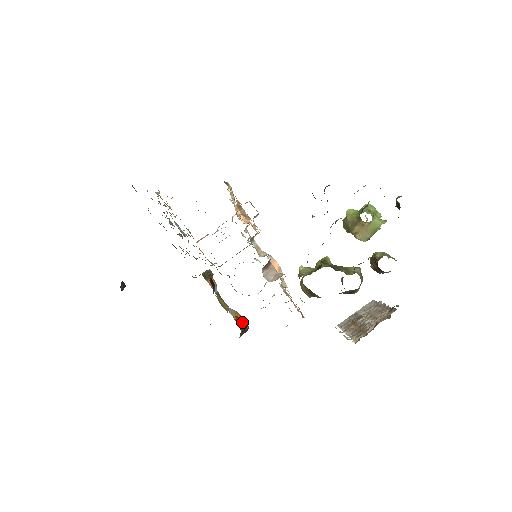
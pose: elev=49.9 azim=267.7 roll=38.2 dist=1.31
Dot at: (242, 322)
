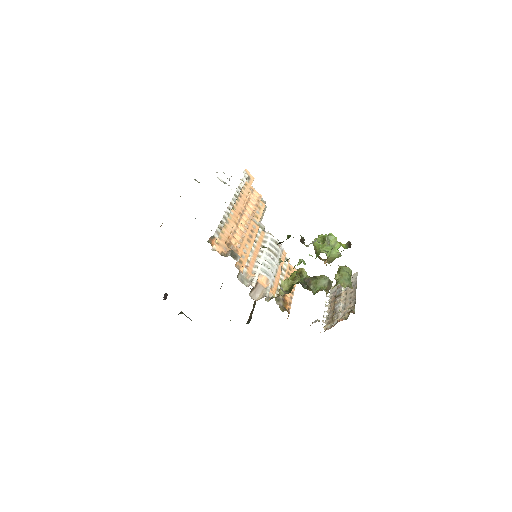
Dot at: occluded
